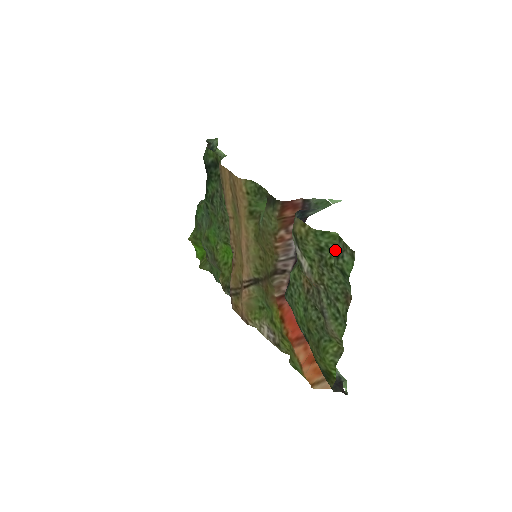
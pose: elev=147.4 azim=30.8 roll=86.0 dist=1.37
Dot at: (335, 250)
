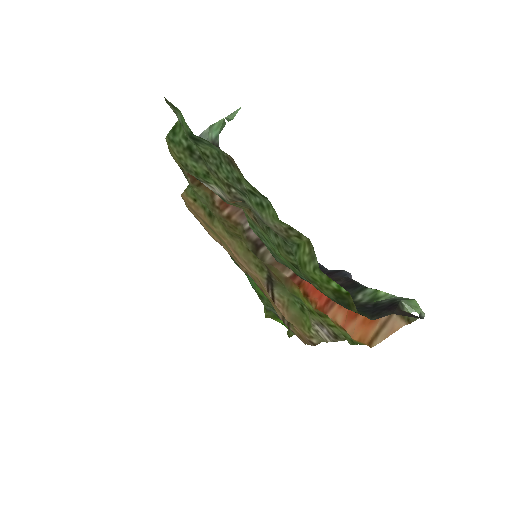
Dot at: occluded
